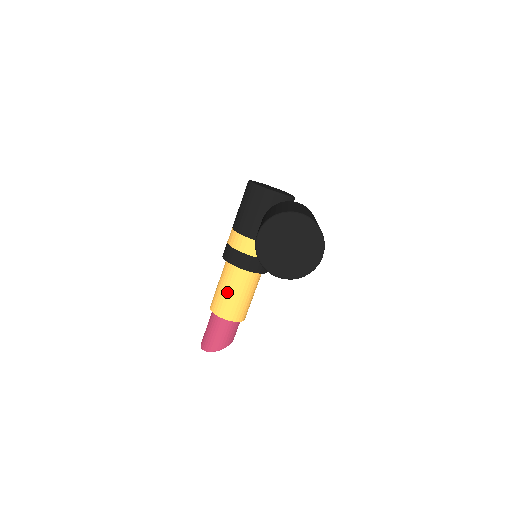
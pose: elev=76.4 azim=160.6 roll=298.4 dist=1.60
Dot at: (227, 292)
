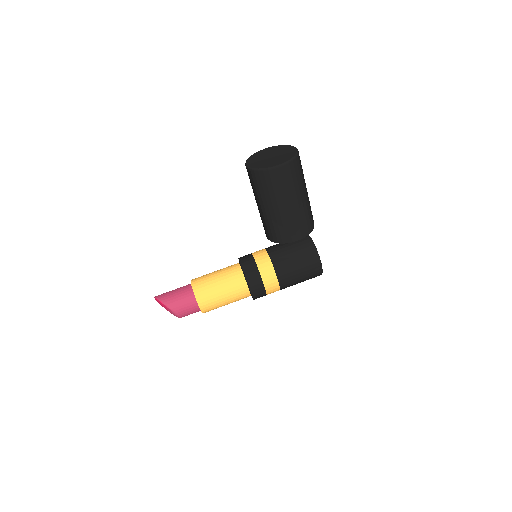
Dot at: (215, 272)
